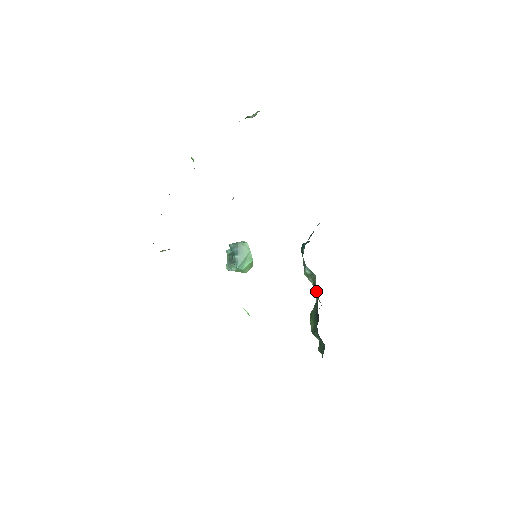
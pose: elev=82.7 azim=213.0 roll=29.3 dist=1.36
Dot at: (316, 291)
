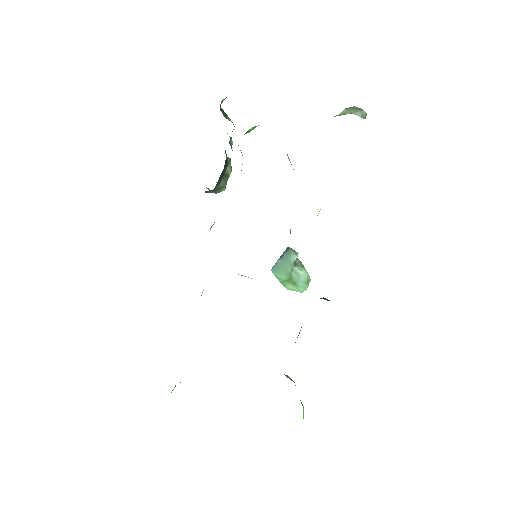
Dot at: occluded
